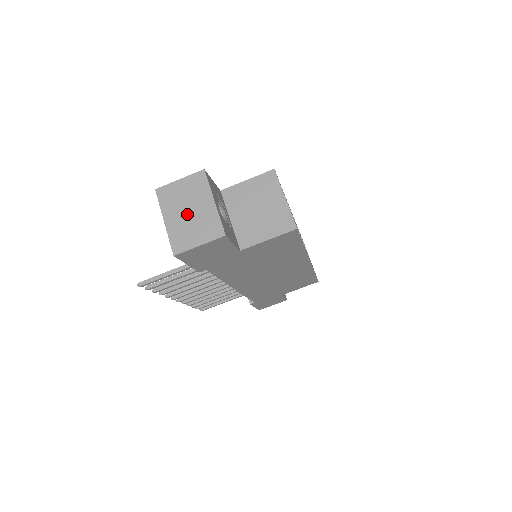
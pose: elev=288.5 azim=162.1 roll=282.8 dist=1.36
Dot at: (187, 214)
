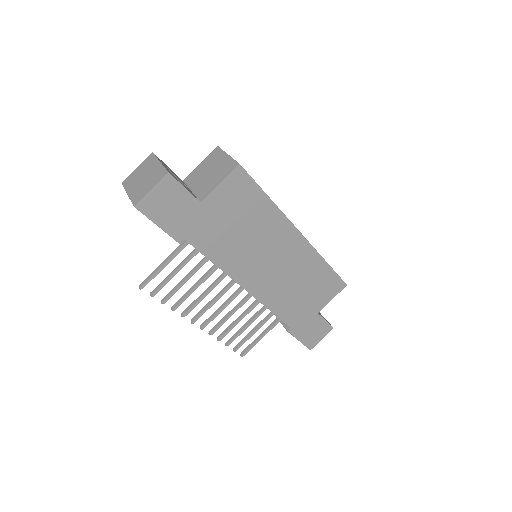
Dot at: (142, 180)
